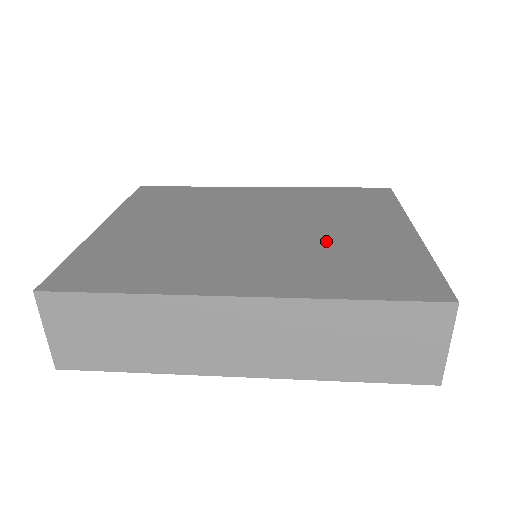
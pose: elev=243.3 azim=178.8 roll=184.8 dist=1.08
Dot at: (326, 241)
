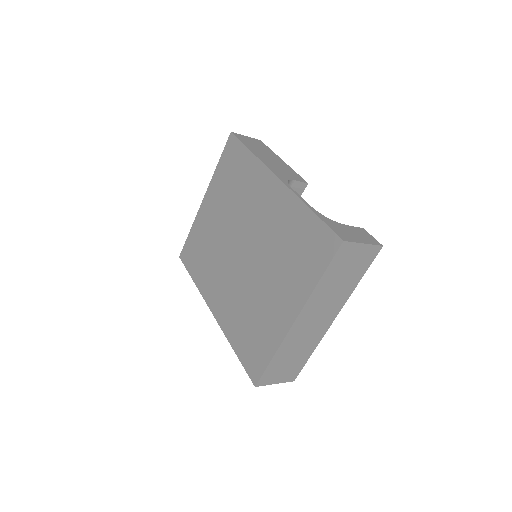
Dot at: (255, 295)
